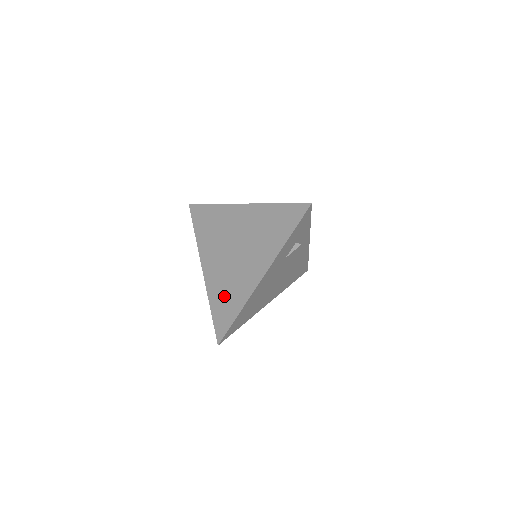
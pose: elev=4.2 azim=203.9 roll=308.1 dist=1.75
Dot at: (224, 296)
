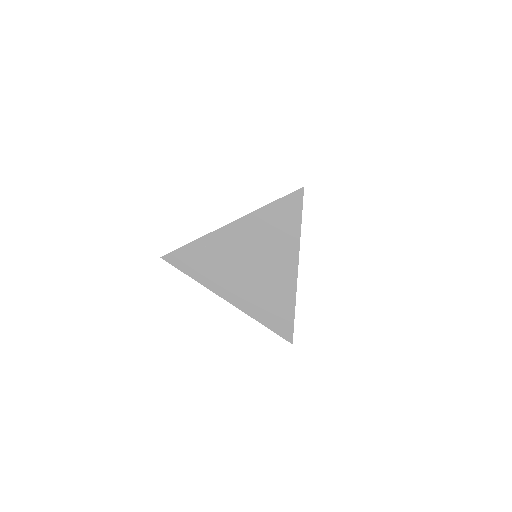
Dot at: (269, 306)
